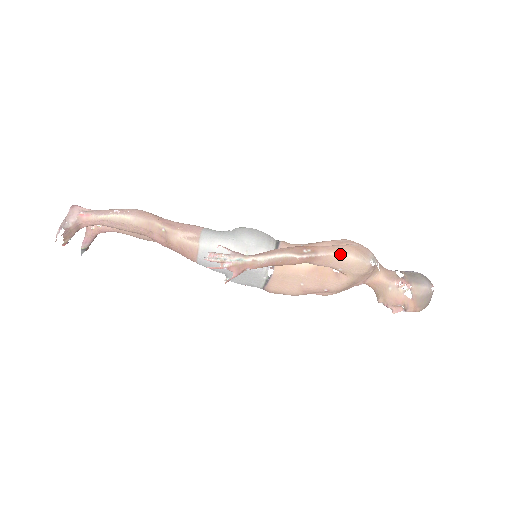
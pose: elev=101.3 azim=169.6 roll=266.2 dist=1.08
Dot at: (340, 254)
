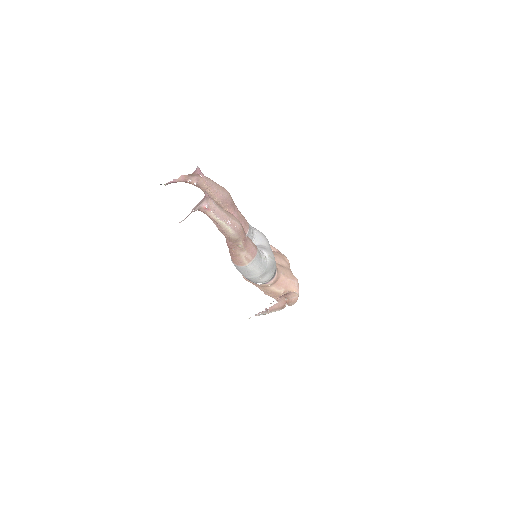
Dot at: (292, 304)
